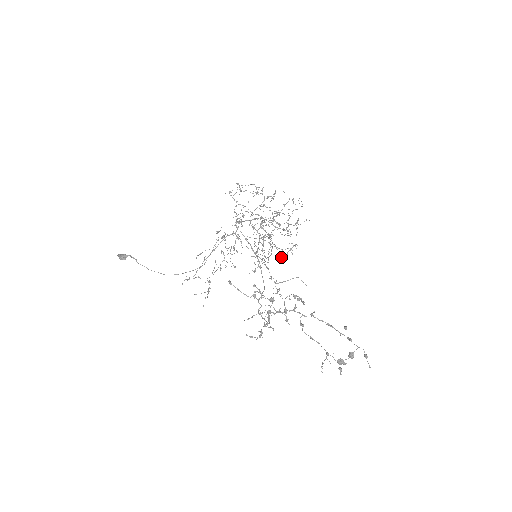
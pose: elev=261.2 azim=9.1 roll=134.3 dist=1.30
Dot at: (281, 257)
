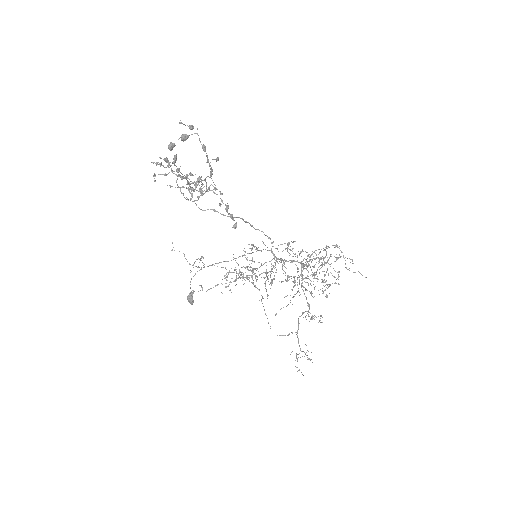
Dot at: (286, 281)
